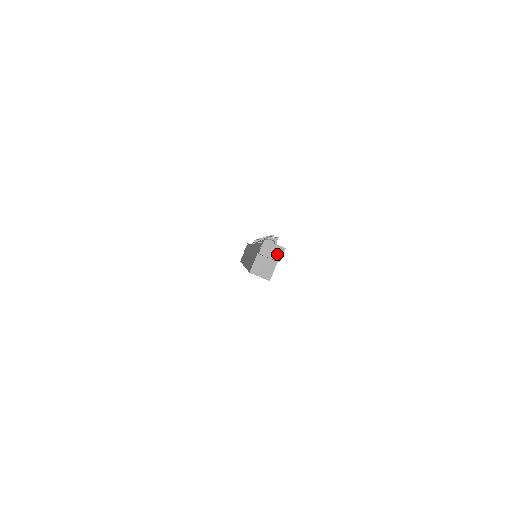
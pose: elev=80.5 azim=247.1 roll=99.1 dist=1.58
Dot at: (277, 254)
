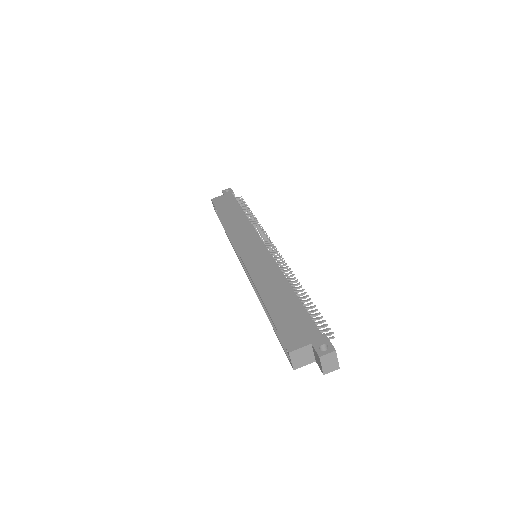
Dot at: (330, 368)
